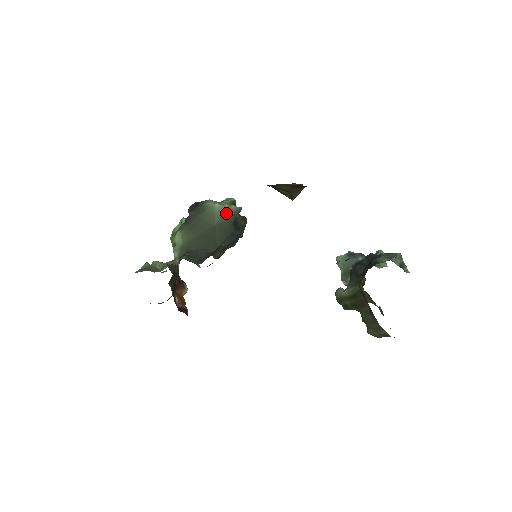
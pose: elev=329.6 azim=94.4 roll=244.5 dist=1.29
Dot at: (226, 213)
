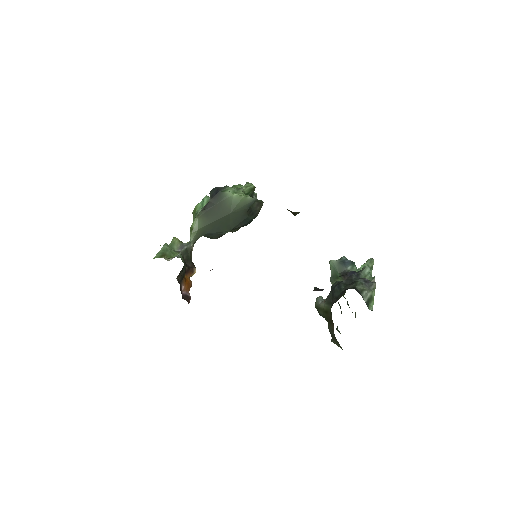
Dot at: (242, 203)
